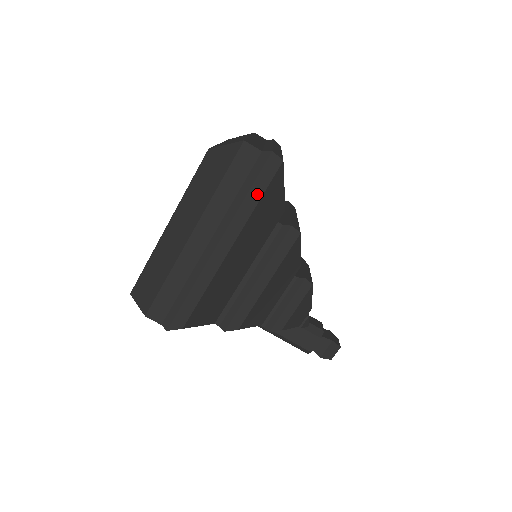
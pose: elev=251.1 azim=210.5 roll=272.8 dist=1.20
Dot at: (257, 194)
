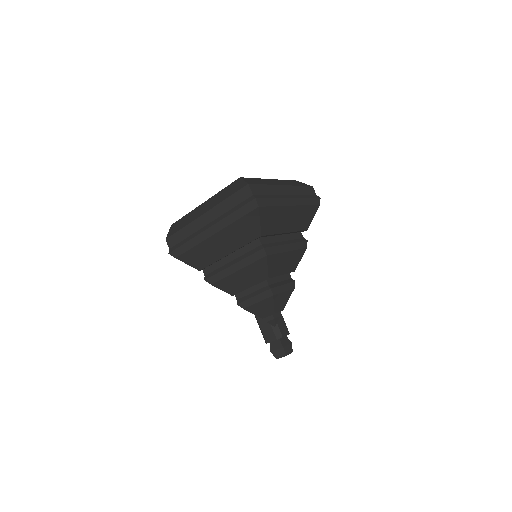
Dot at: (239, 215)
